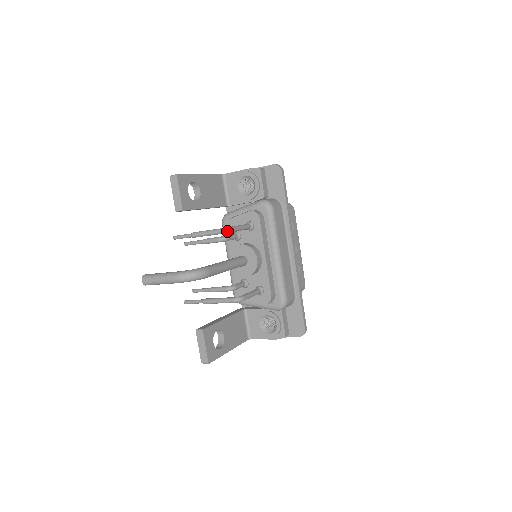
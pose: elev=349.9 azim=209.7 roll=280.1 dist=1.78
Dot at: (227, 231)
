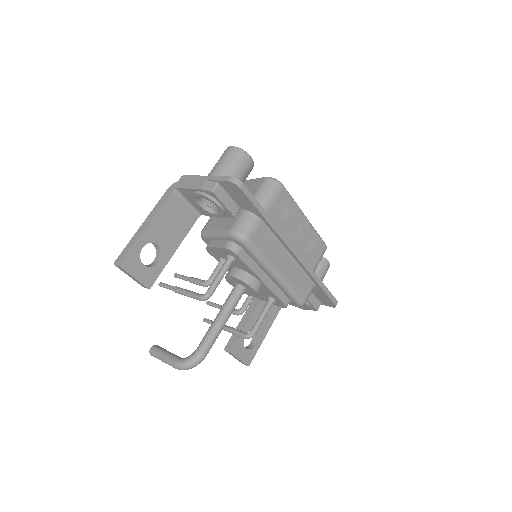
Dot at: (205, 300)
